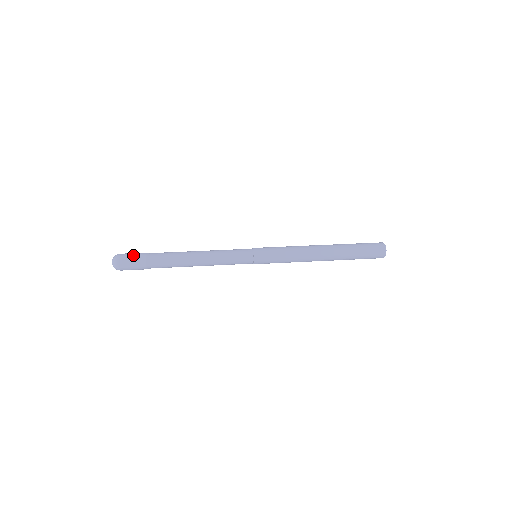
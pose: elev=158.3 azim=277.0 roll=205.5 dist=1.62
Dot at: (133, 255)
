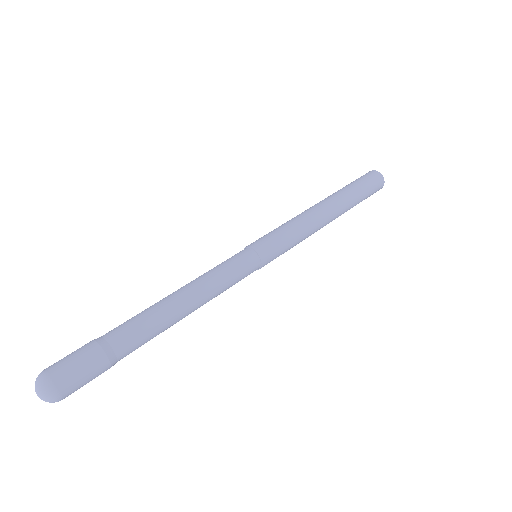
Dot at: (73, 355)
